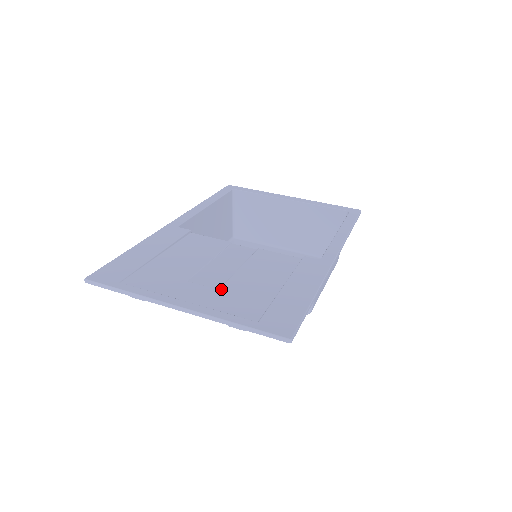
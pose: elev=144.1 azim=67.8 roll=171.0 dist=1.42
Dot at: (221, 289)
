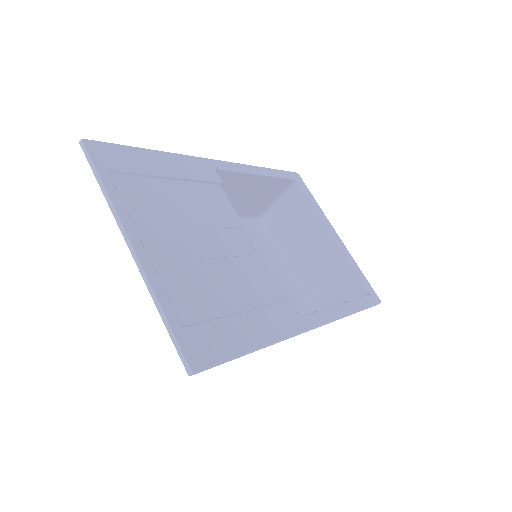
Dot at: (187, 263)
